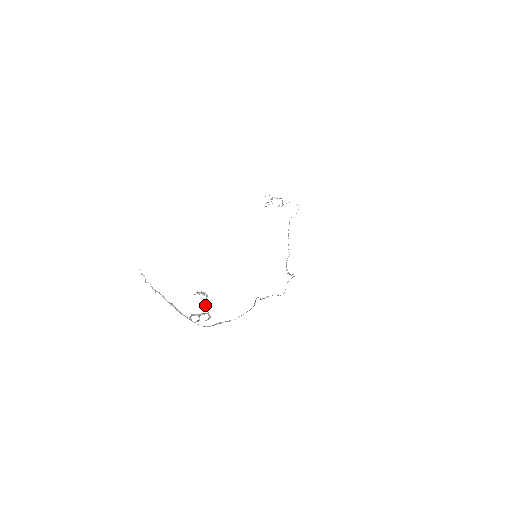
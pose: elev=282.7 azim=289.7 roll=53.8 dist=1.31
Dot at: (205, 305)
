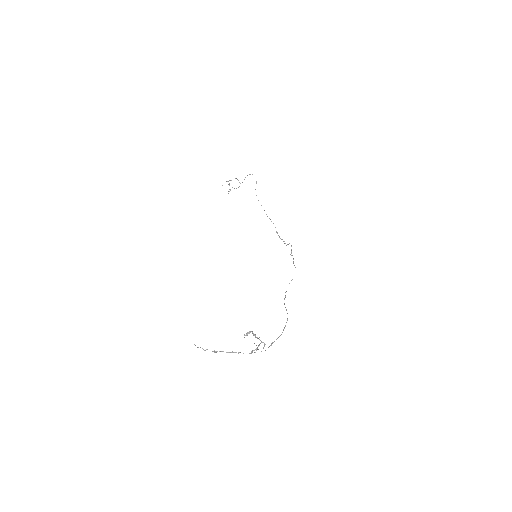
Dot at: (255, 337)
